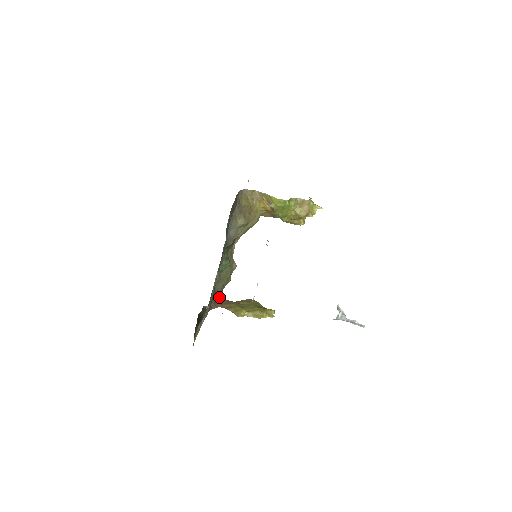
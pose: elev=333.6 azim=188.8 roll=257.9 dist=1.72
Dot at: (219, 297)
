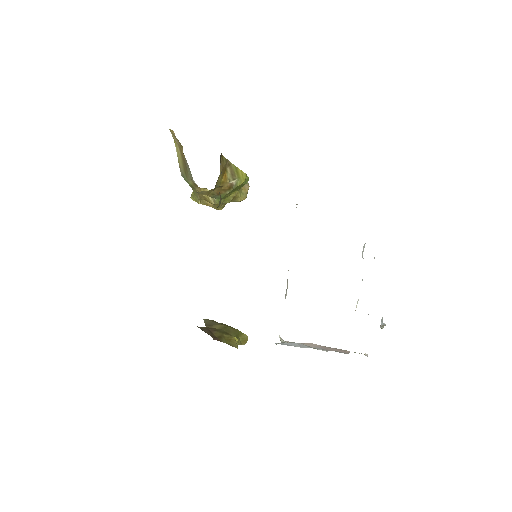
Dot at: occluded
